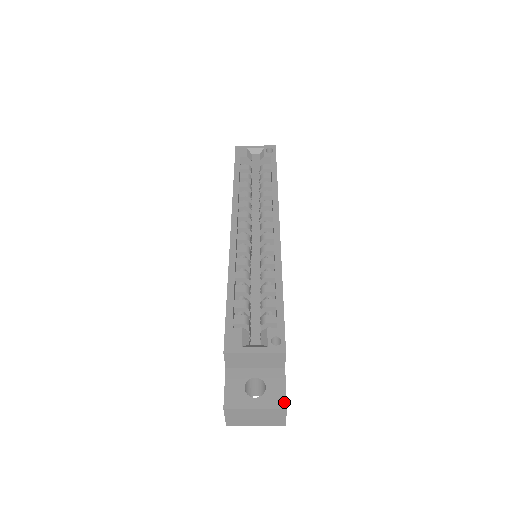
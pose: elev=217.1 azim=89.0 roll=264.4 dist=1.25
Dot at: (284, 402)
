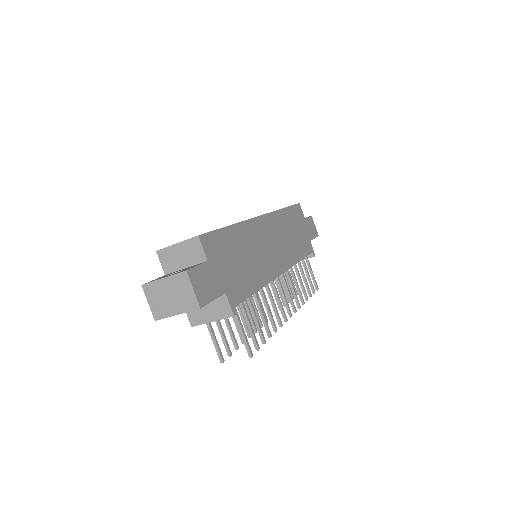
Dot at: (188, 269)
